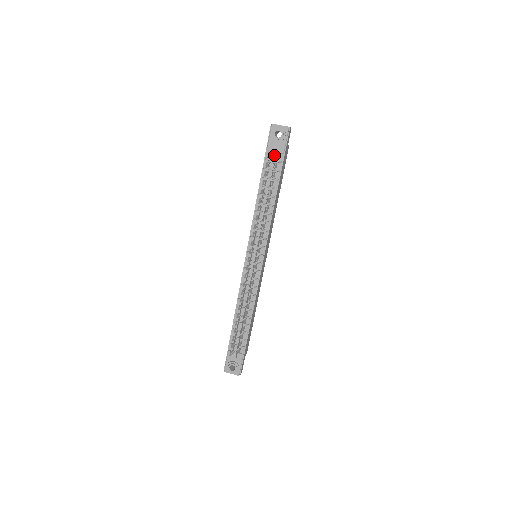
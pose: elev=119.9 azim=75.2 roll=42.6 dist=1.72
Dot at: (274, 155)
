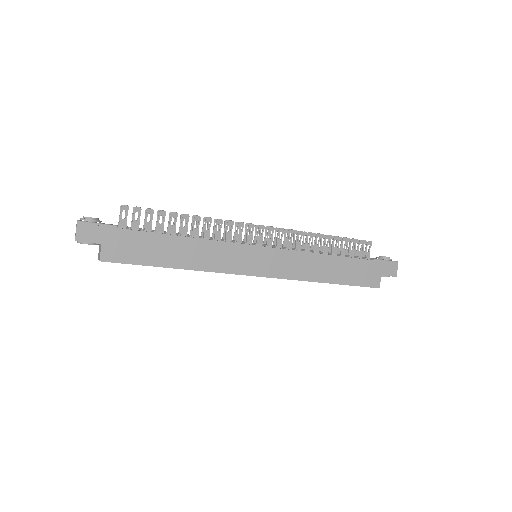
Dot at: occluded
